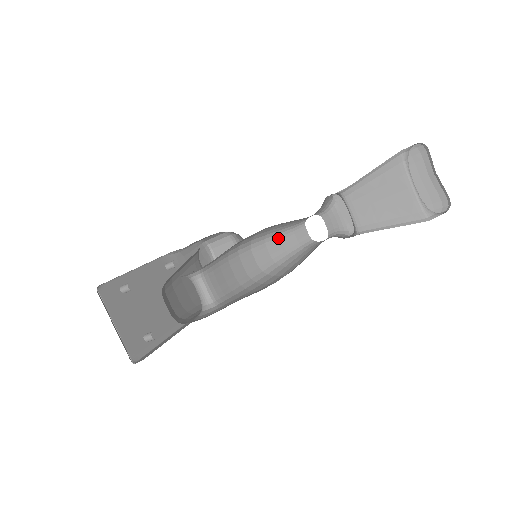
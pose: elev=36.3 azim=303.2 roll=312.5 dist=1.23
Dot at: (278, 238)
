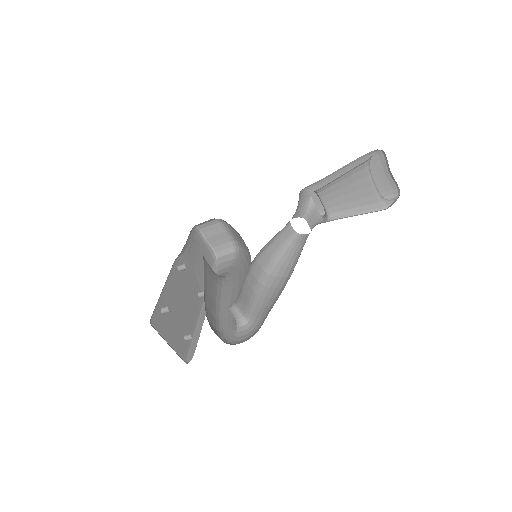
Dot at: (273, 241)
